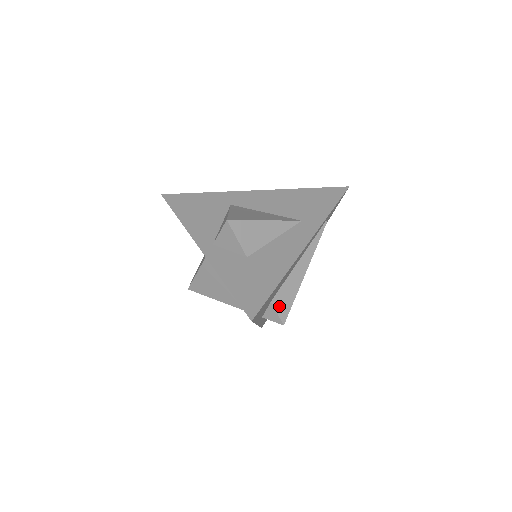
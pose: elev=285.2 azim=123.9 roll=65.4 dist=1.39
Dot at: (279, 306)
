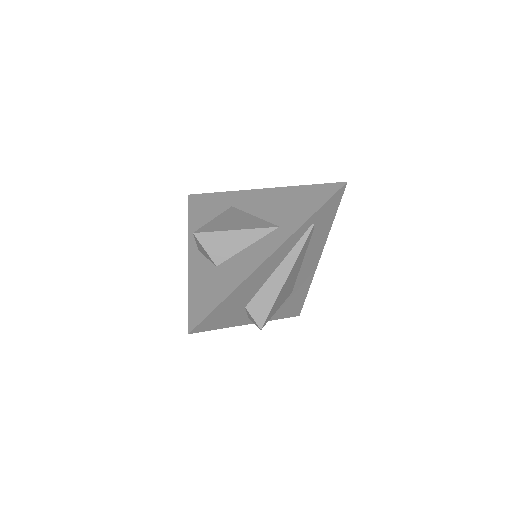
Dot at: (255, 312)
